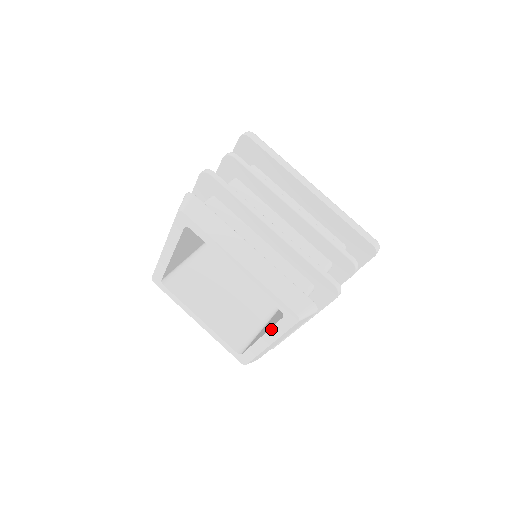
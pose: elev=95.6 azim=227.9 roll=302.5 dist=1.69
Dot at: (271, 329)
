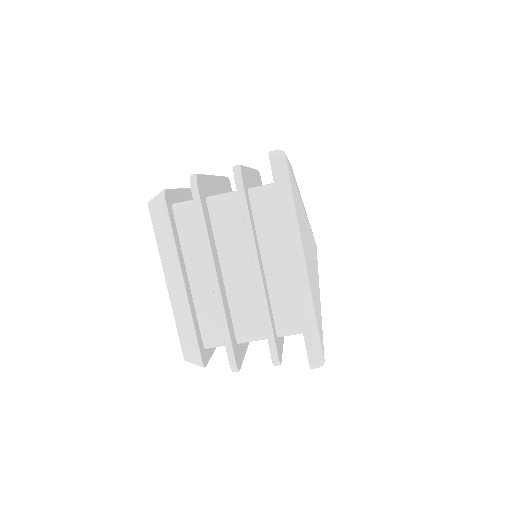
Dot at: occluded
